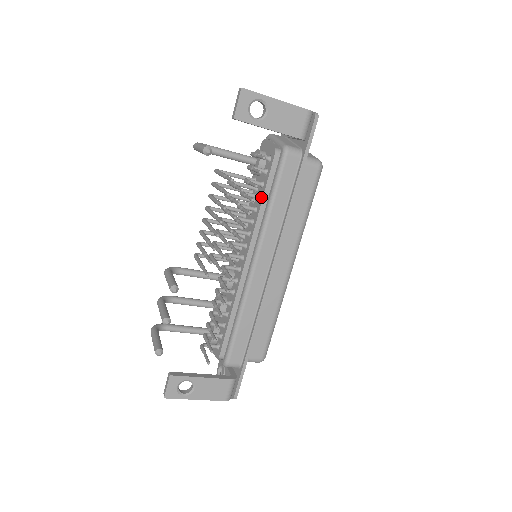
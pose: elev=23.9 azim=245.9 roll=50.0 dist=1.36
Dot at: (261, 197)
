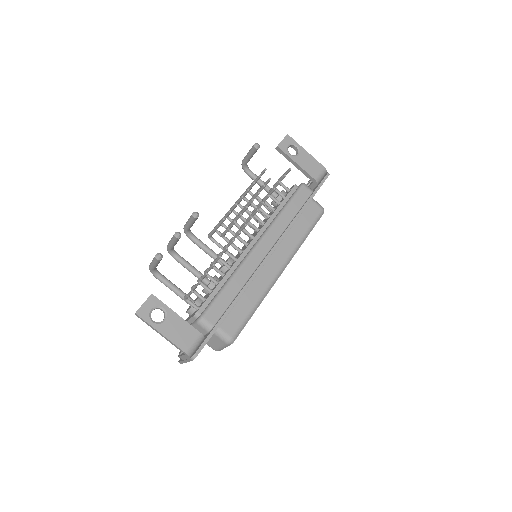
Dot at: (276, 208)
